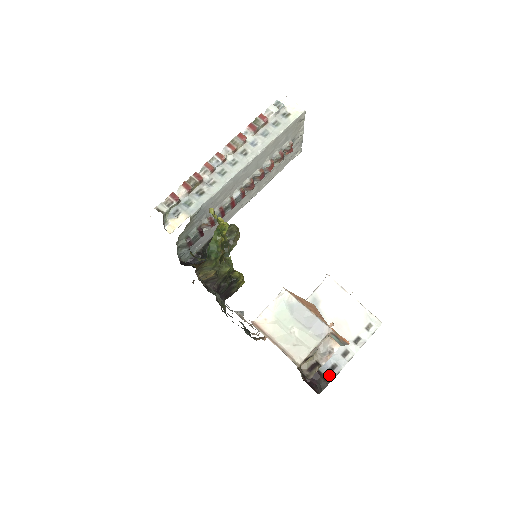
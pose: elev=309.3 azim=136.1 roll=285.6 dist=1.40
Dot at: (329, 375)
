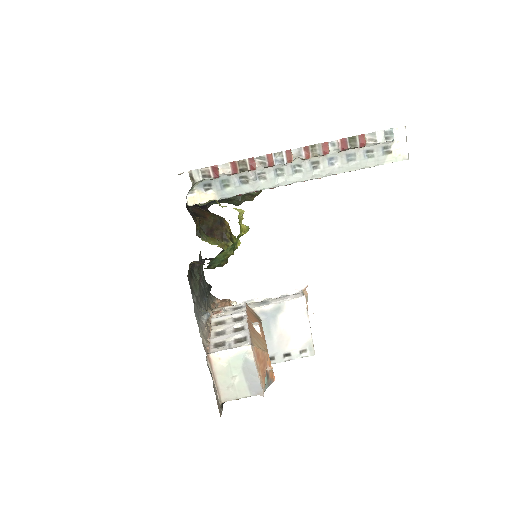
Dot at: occluded
